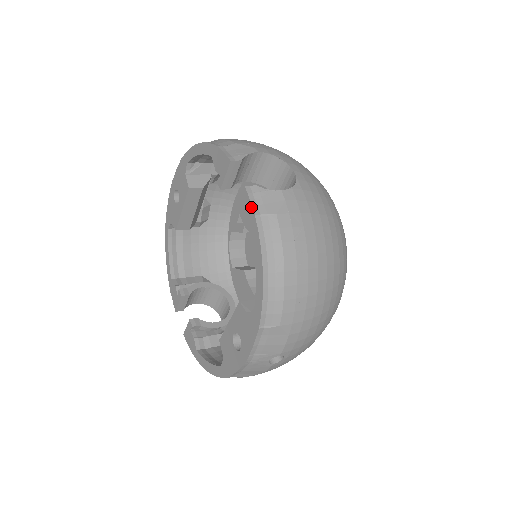
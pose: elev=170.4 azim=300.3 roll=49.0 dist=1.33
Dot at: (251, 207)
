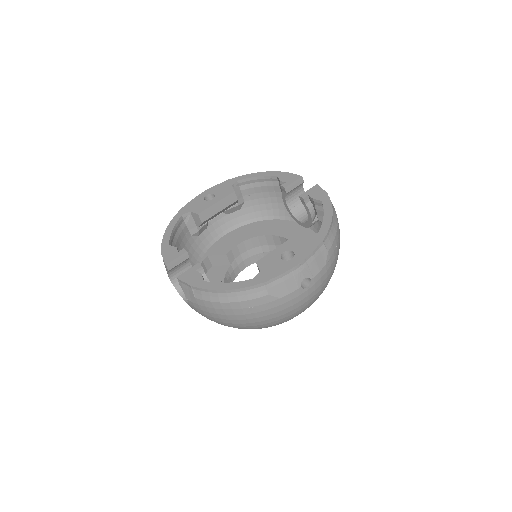
Dot at: (324, 190)
